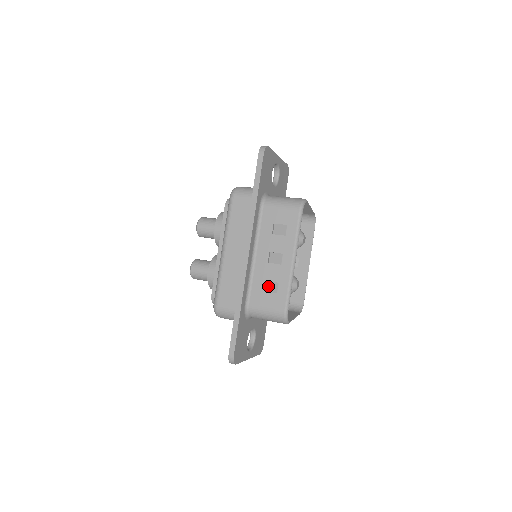
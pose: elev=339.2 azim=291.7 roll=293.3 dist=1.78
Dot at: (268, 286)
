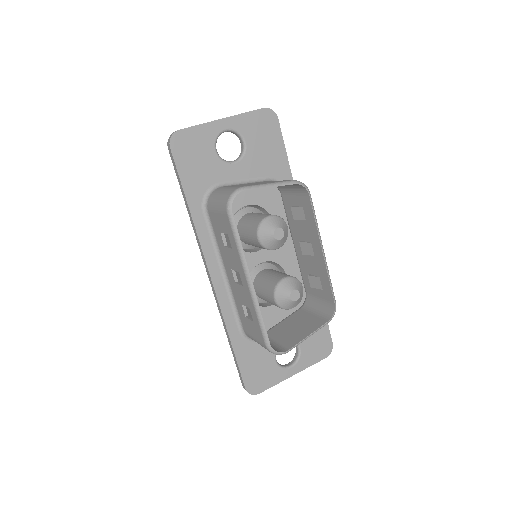
Dot at: (247, 310)
